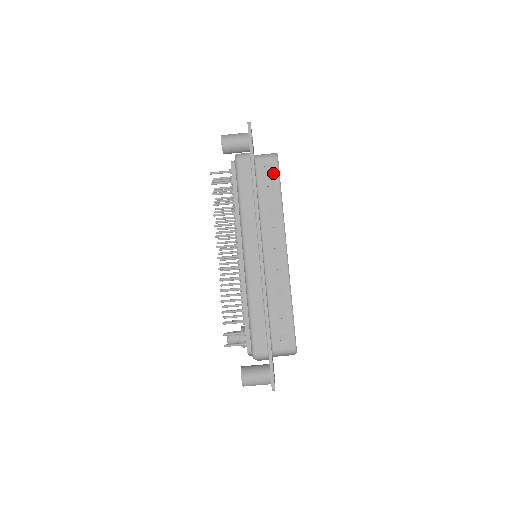
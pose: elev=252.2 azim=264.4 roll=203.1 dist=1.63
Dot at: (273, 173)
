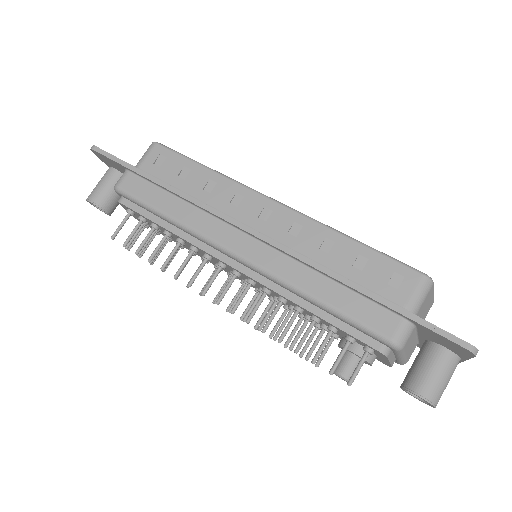
Dot at: (169, 158)
